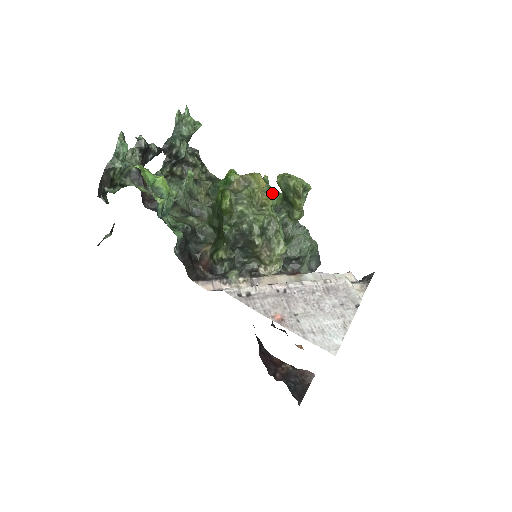
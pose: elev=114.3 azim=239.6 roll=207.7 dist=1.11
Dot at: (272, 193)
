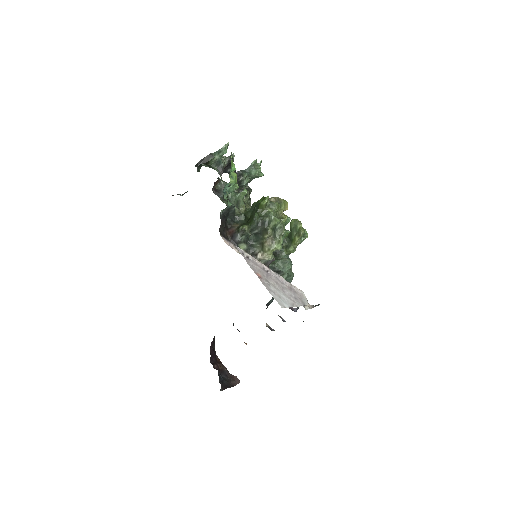
Dot at: (288, 218)
